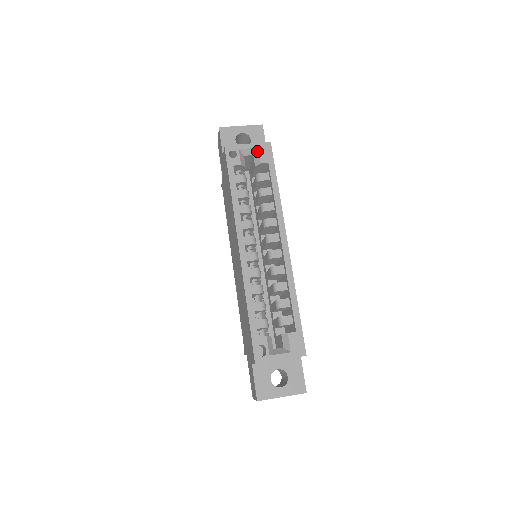
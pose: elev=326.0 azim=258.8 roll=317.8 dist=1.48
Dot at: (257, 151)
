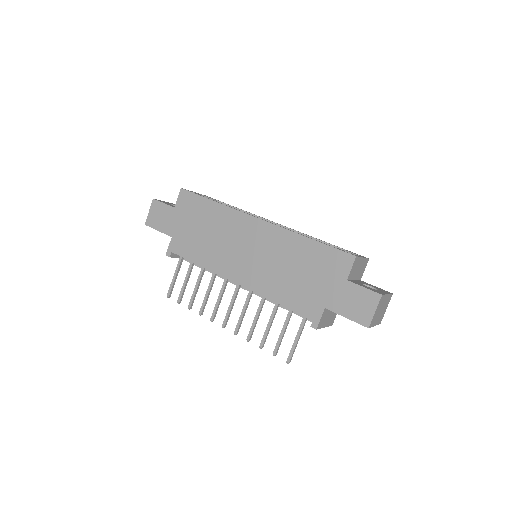
Dot at: occluded
